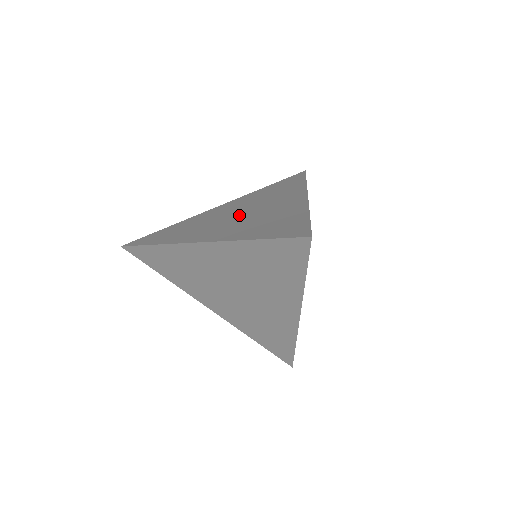
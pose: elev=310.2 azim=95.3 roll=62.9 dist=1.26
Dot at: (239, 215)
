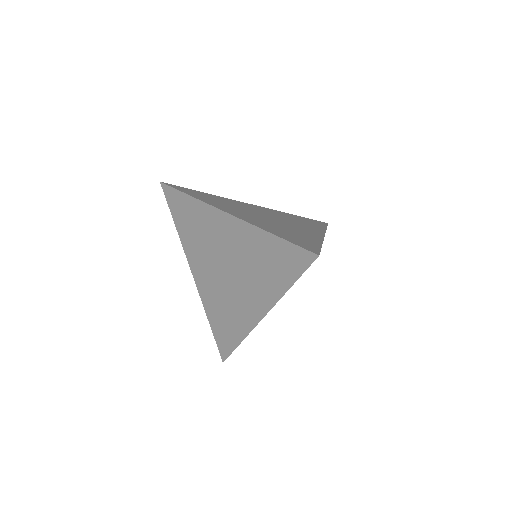
Dot at: (265, 217)
